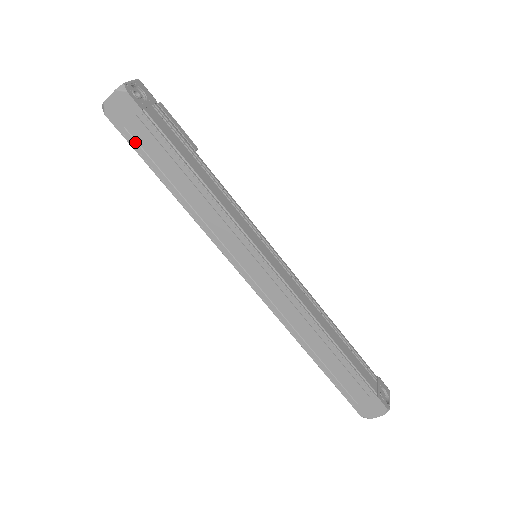
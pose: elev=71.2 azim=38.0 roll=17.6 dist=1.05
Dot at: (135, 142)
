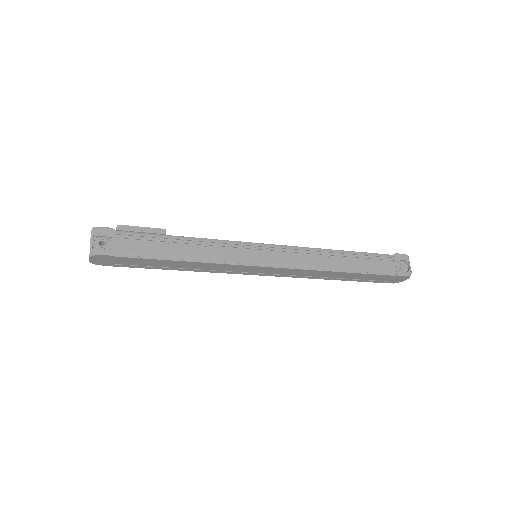
Dot at: (128, 266)
